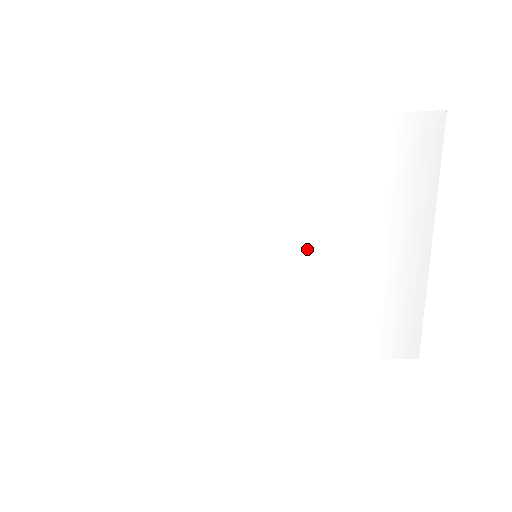
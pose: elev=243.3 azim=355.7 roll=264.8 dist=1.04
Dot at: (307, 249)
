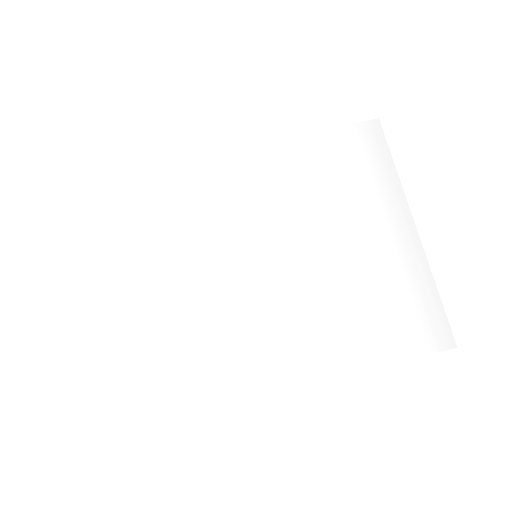
Dot at: (303, 241)
